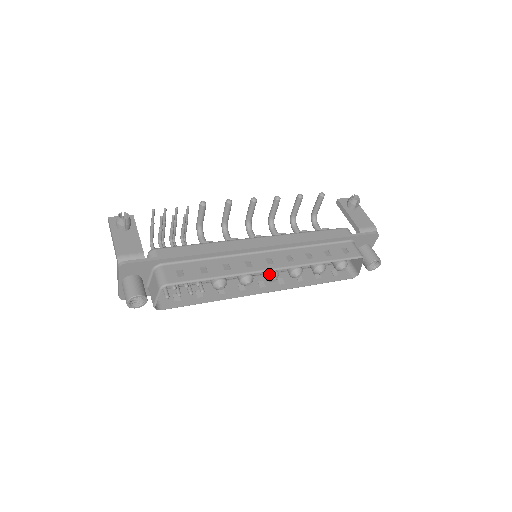
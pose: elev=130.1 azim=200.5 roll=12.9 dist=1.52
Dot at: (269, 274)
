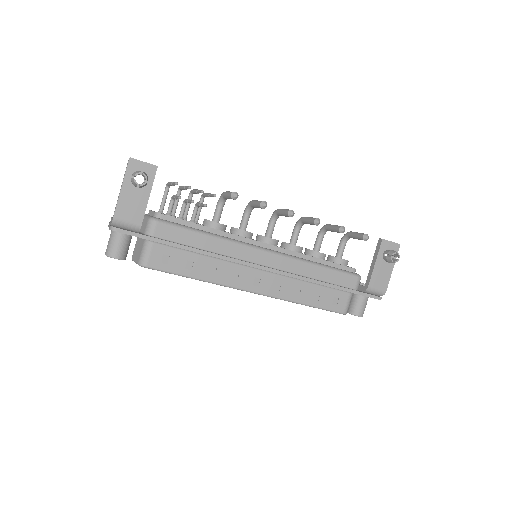
Dot at: occluded
